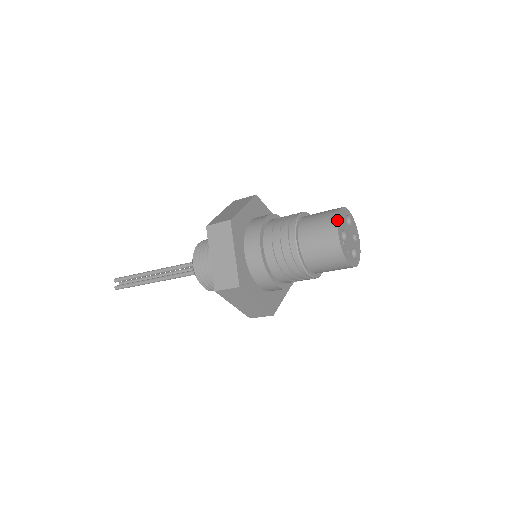
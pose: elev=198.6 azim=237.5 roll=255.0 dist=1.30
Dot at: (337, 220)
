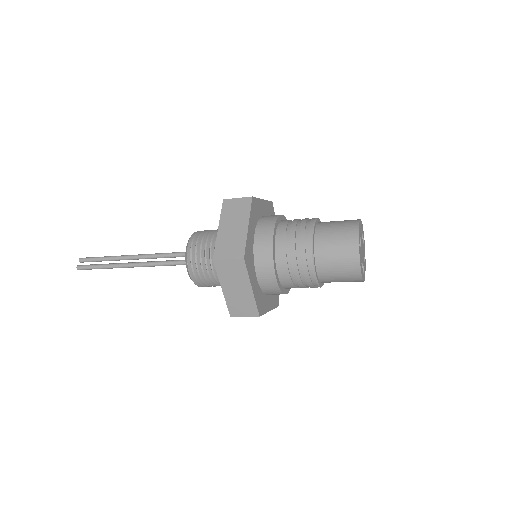
Dot at: (359, 223)
